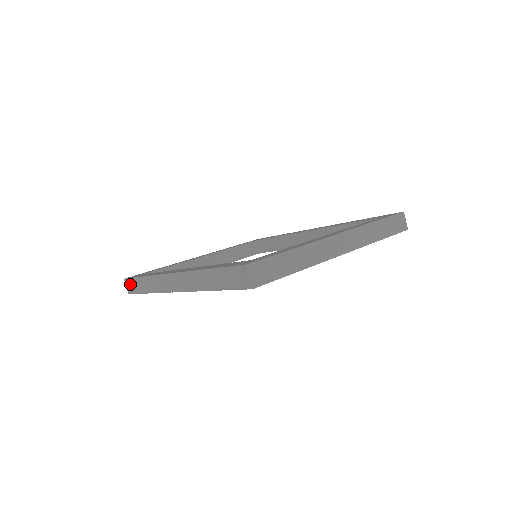
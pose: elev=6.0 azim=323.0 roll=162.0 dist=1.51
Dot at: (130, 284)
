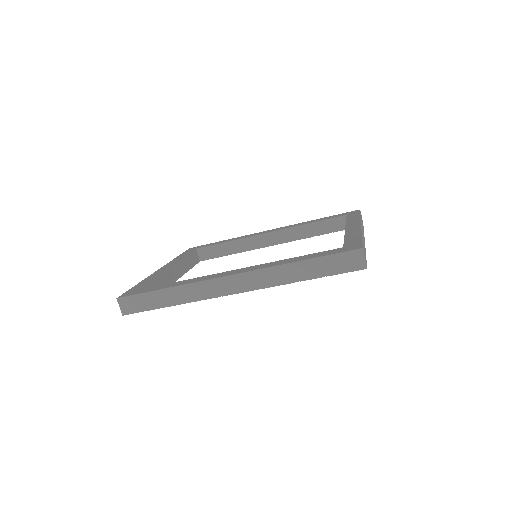
Dot at: (131, 302)
